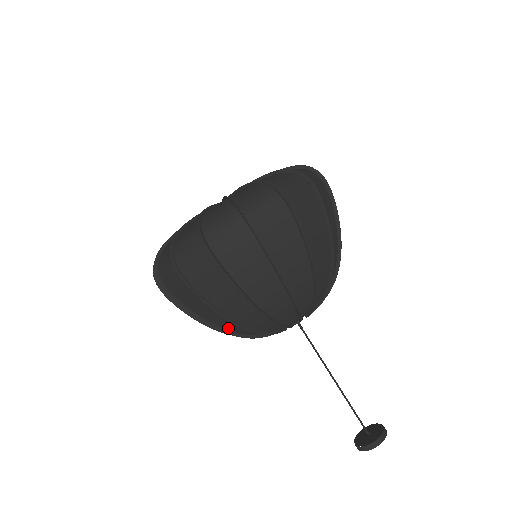
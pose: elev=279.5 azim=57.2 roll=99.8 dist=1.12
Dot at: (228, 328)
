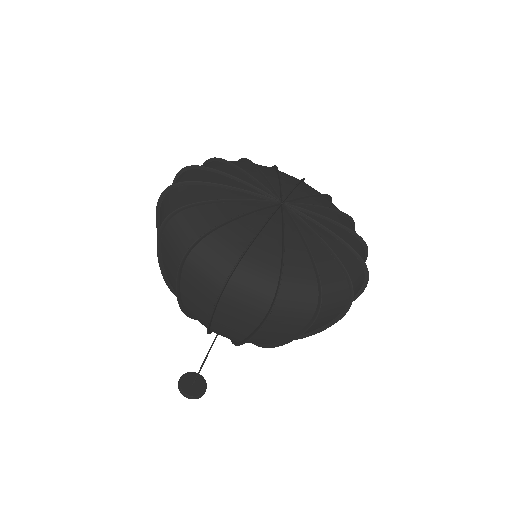
Dot at: occluded
